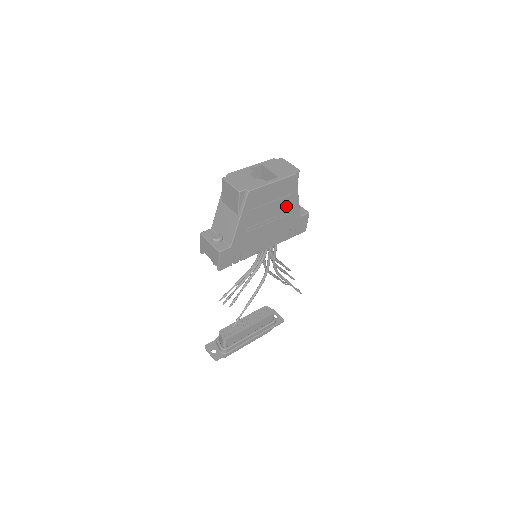
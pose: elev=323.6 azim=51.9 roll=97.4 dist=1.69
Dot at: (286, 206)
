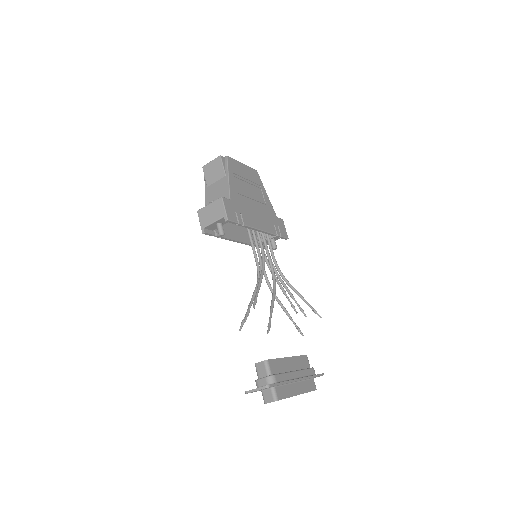
Dot at: (261, 197)
